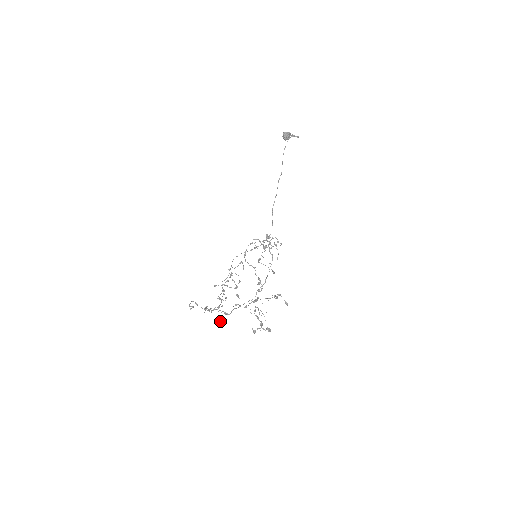
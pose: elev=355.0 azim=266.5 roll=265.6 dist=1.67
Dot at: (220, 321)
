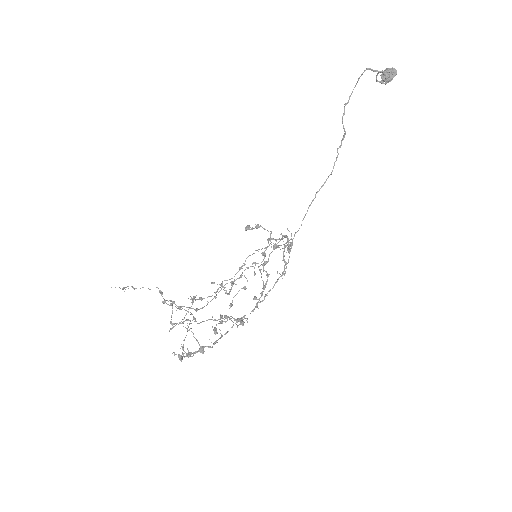
Dot at: (172, 324)
